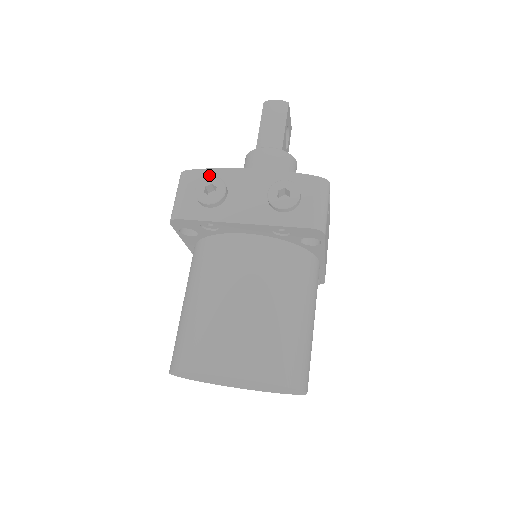
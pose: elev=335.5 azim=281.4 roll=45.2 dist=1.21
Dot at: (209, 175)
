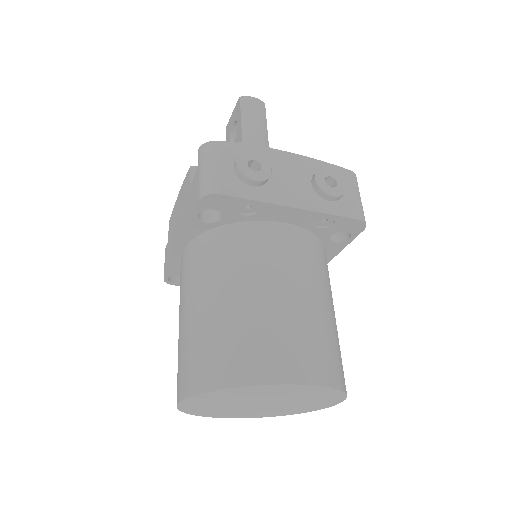
Dot at: (243, 150)
